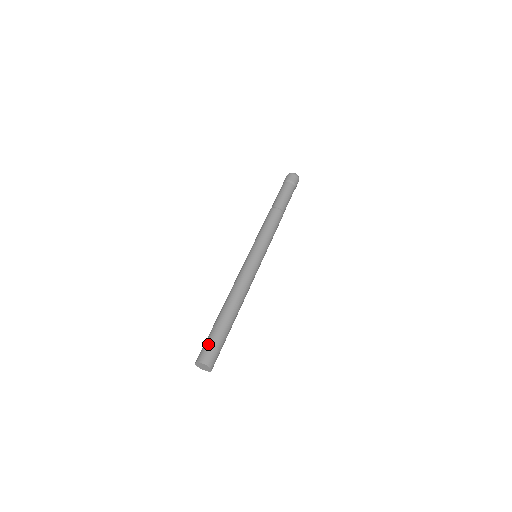
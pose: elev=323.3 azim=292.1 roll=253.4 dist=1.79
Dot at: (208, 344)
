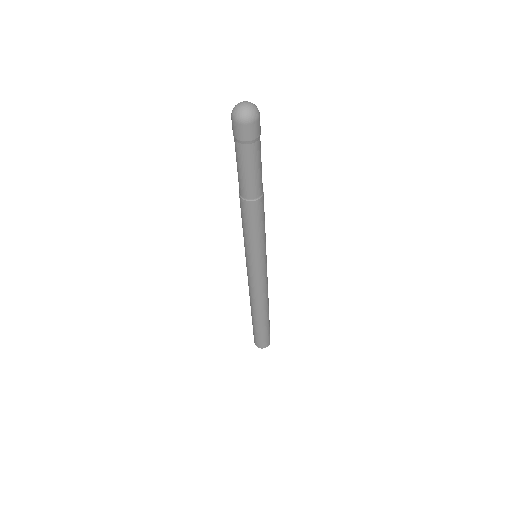
Dot at: (260, 339)
